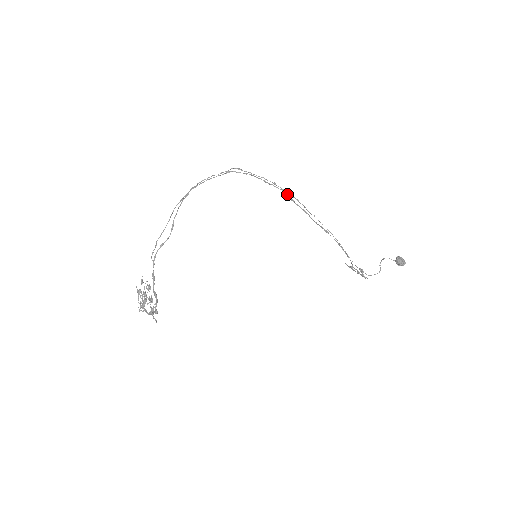
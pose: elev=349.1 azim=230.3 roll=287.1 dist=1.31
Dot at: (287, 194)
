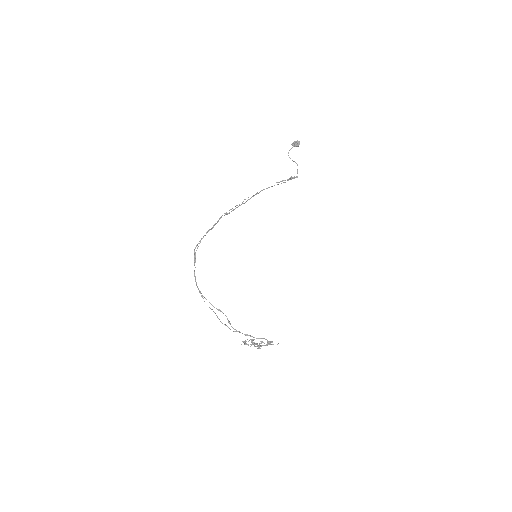
Dot at: occluded
